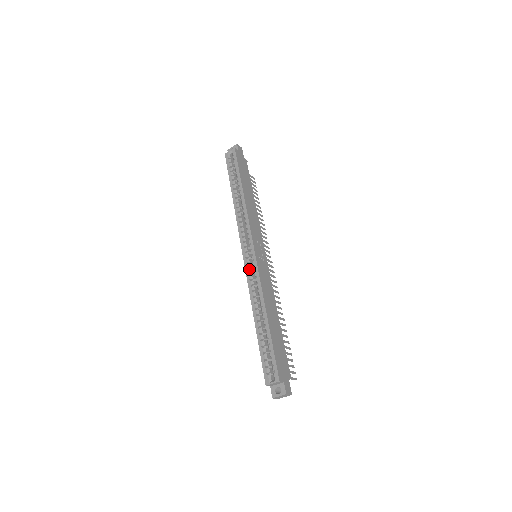
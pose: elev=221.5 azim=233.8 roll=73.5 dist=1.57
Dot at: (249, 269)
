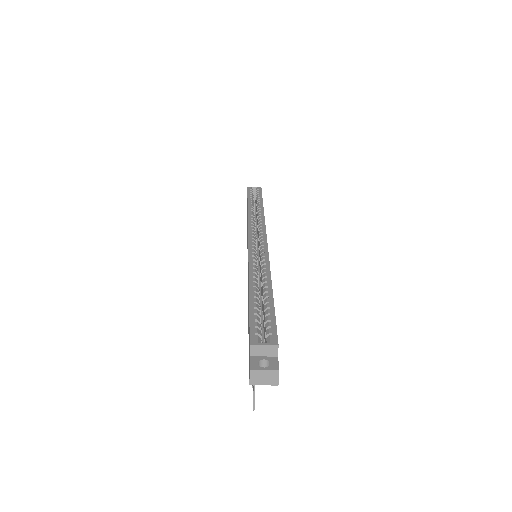
Dot at: (254, 249)
